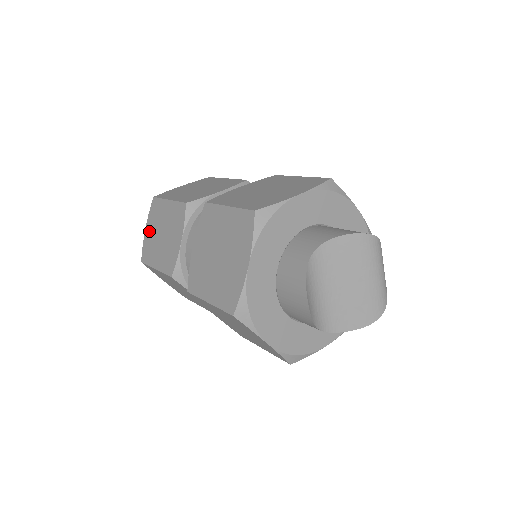
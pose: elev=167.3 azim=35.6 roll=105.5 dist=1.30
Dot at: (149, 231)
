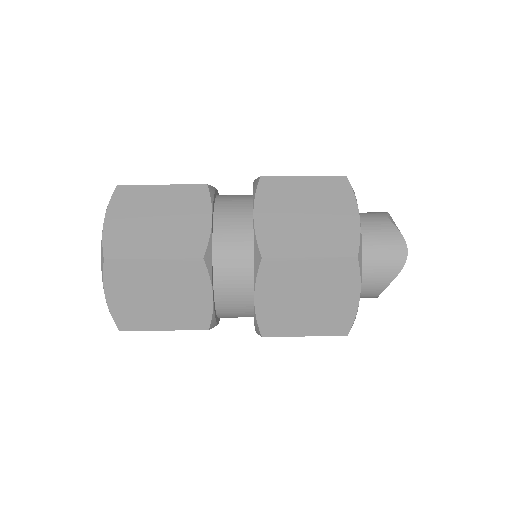
Dot at: occluded
